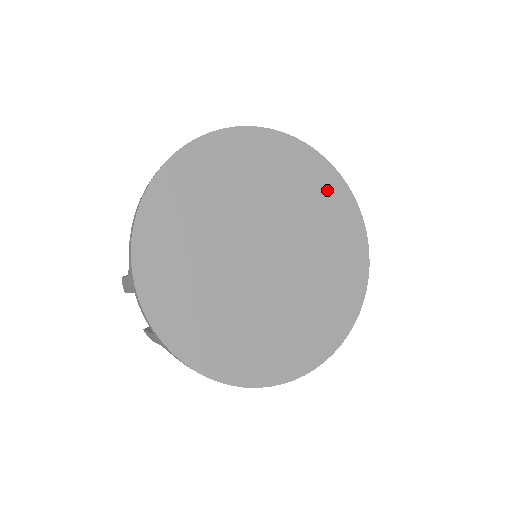
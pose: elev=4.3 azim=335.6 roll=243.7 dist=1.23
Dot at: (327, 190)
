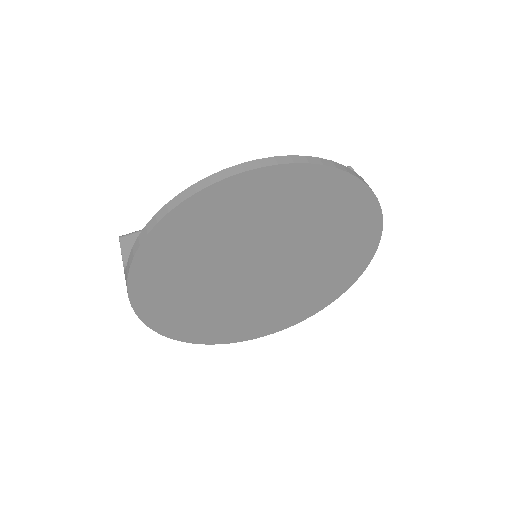
Dot at: (356, 220)
